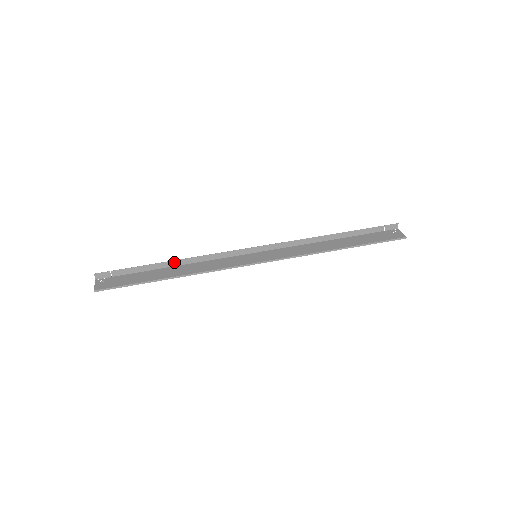
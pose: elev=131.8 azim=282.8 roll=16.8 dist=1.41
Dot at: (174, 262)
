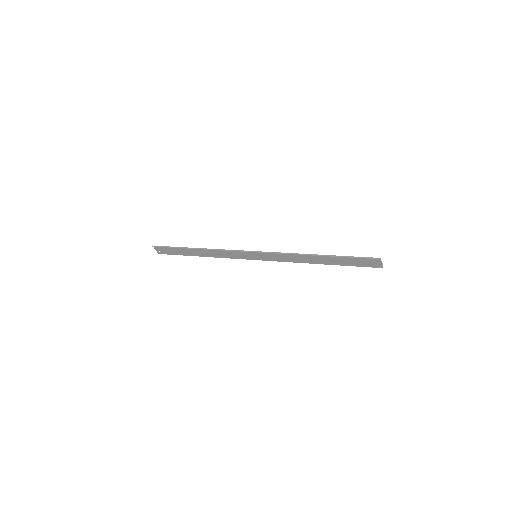
Dot at: occluded
